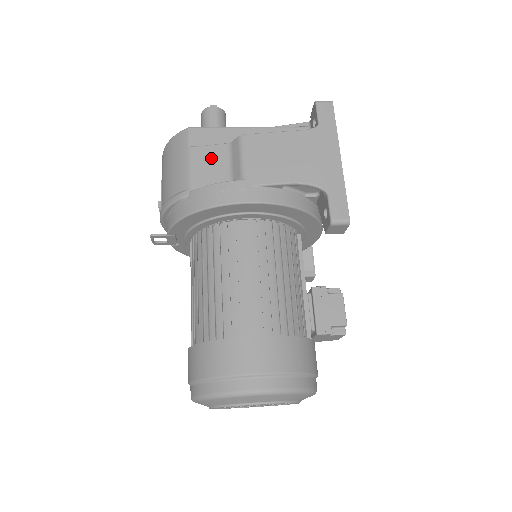
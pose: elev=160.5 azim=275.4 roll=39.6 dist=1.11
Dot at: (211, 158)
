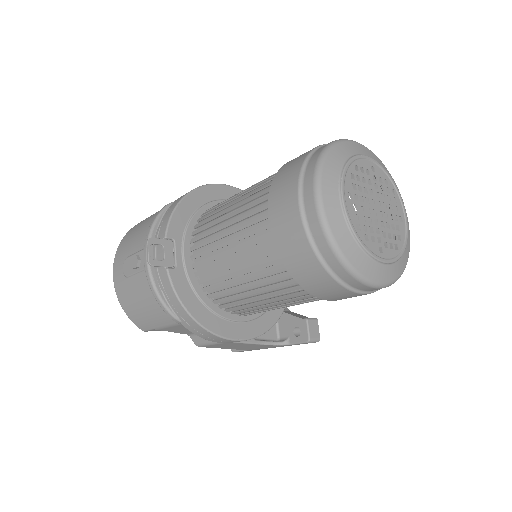
Dot at: occluded
